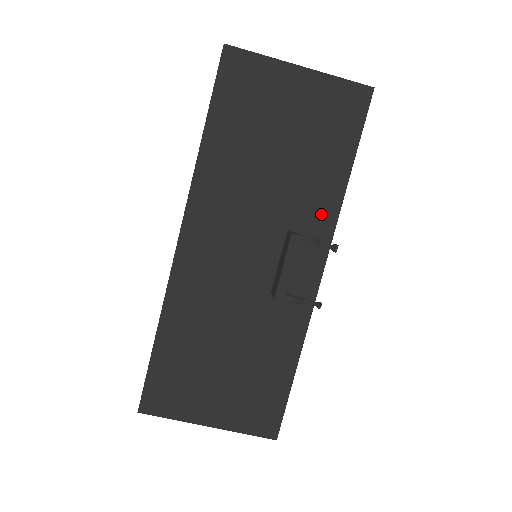
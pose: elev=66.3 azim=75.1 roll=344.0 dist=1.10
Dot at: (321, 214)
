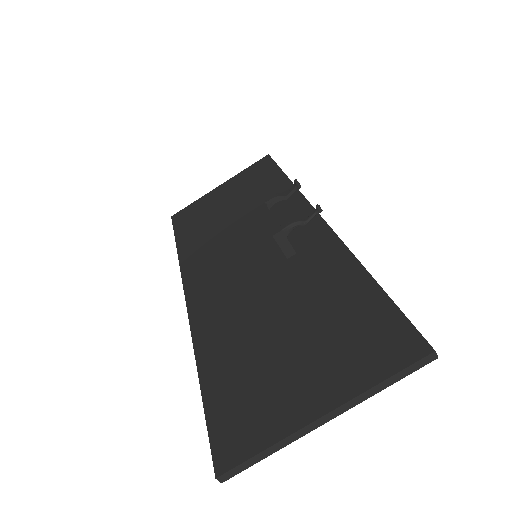
Dot at: (286, 202)
